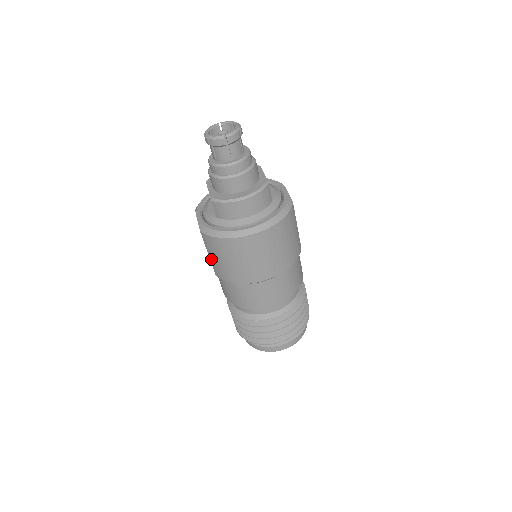
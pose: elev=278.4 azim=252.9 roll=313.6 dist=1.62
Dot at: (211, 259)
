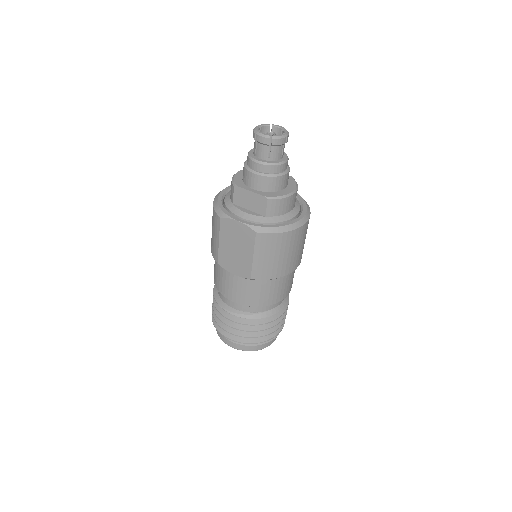
Dot at: (256, 261)
